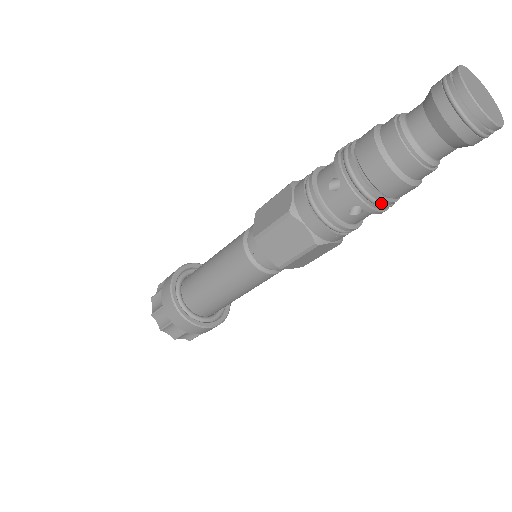
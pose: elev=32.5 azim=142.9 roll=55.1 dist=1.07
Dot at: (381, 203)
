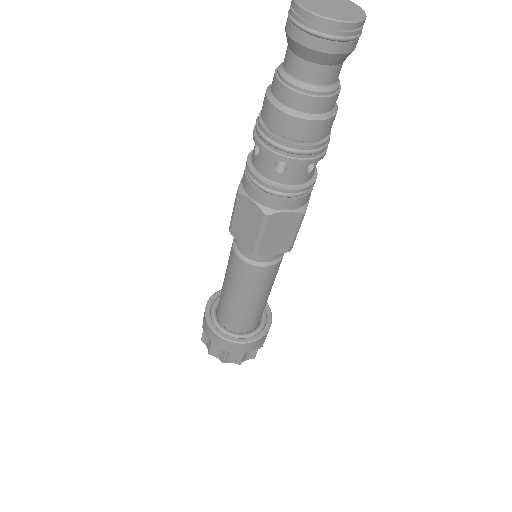
Dot at: (294, 149)
